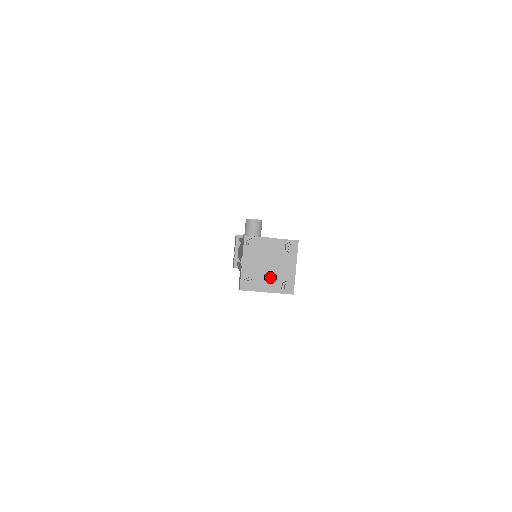
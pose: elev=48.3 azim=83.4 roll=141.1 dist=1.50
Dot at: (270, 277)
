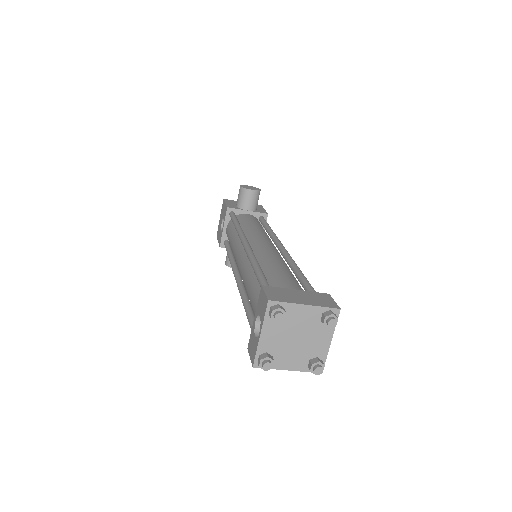
Dot at: (295, 352)
